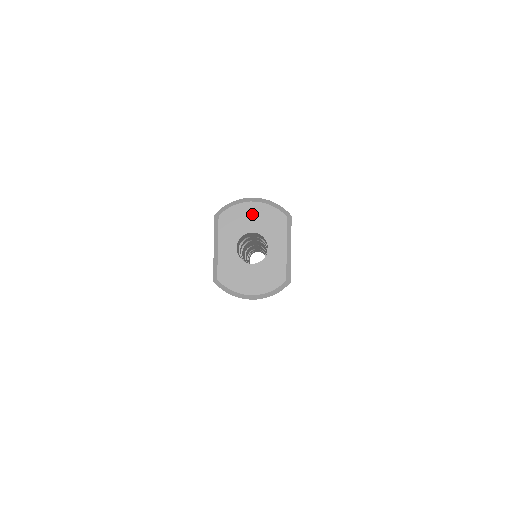
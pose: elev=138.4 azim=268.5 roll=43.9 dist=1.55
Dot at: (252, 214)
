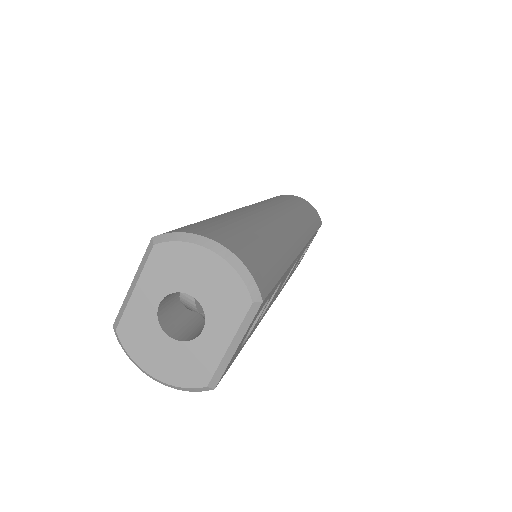
Dot at: (203, 269)
